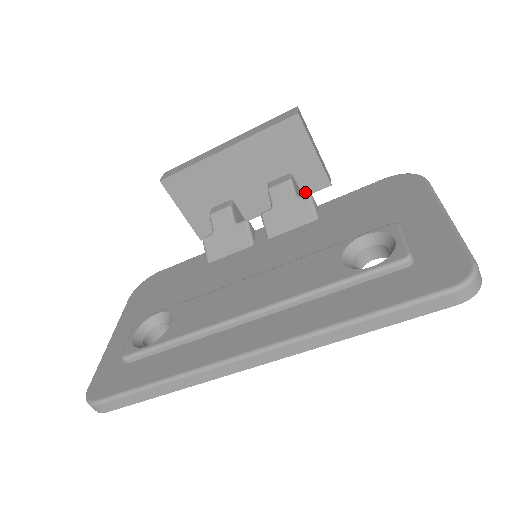
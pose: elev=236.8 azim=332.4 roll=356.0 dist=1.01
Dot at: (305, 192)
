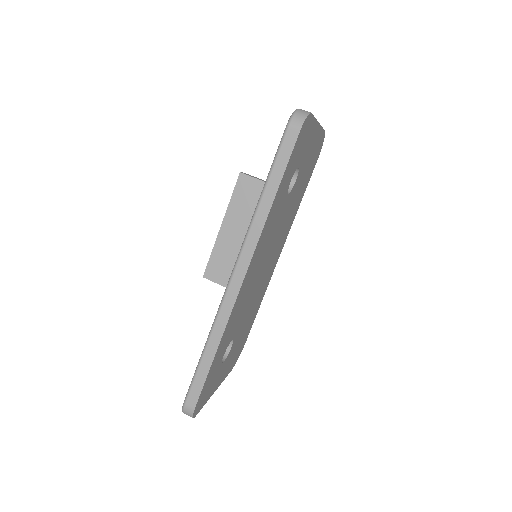
Dot at: occluded
